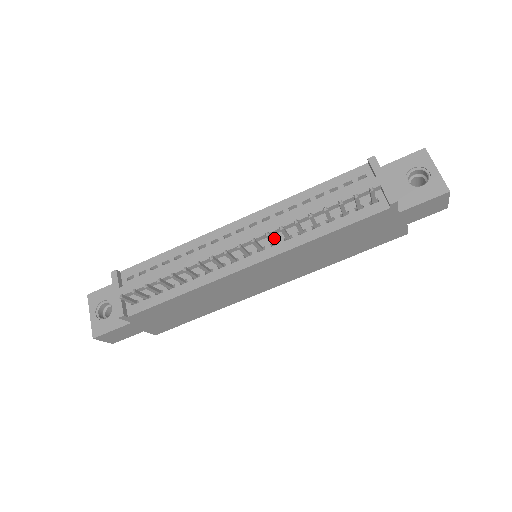
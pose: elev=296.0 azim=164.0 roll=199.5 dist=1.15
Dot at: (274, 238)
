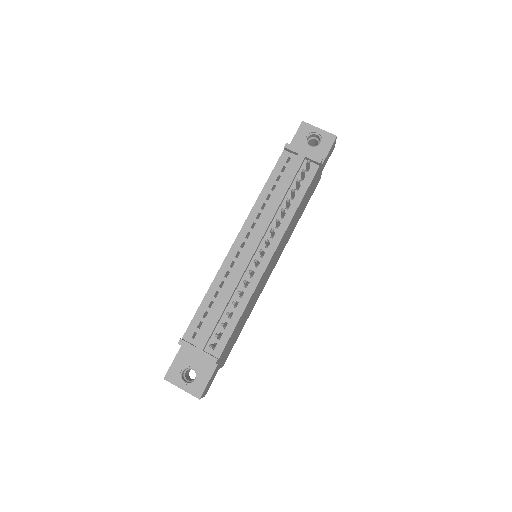
Dot at: (269, 232)
